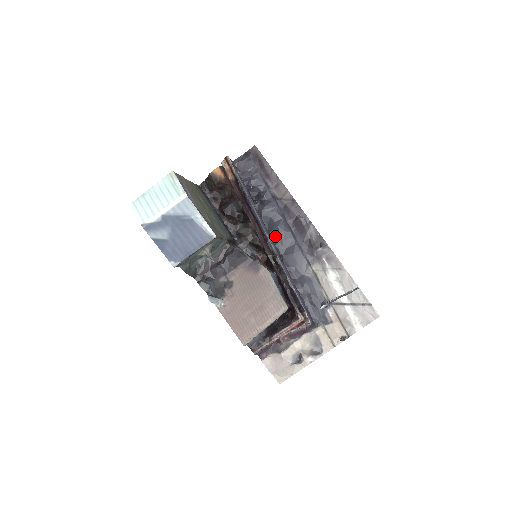
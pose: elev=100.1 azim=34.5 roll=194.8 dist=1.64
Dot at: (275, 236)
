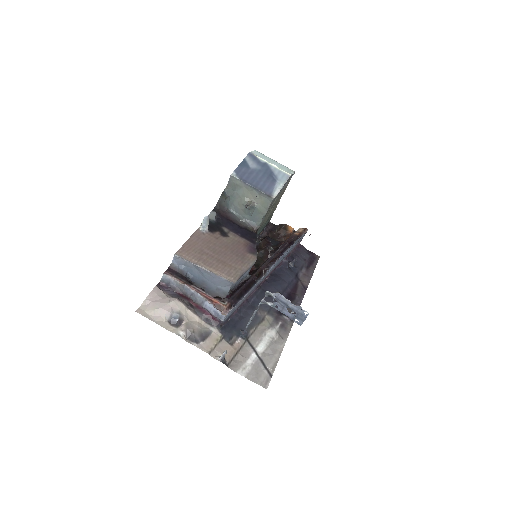
Dot at: (271, 280)
